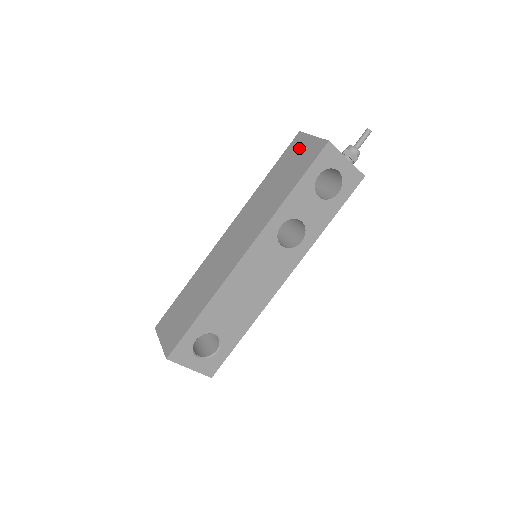
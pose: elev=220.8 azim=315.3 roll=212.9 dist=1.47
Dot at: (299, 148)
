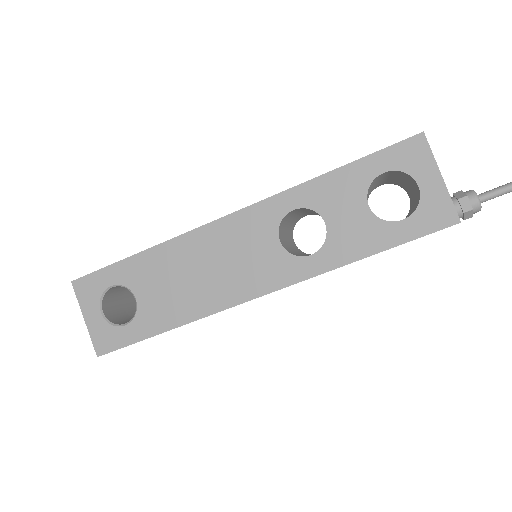
Dot at: occluded
